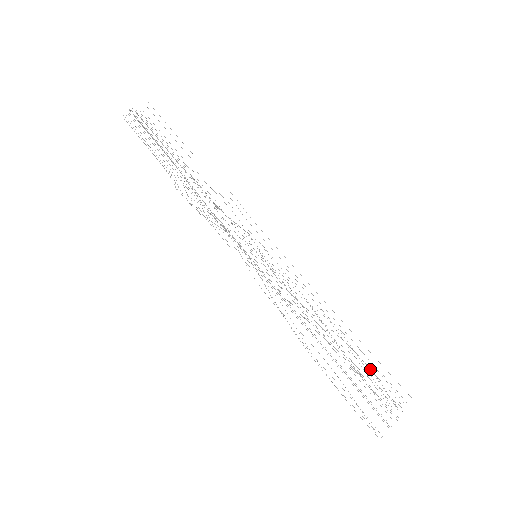
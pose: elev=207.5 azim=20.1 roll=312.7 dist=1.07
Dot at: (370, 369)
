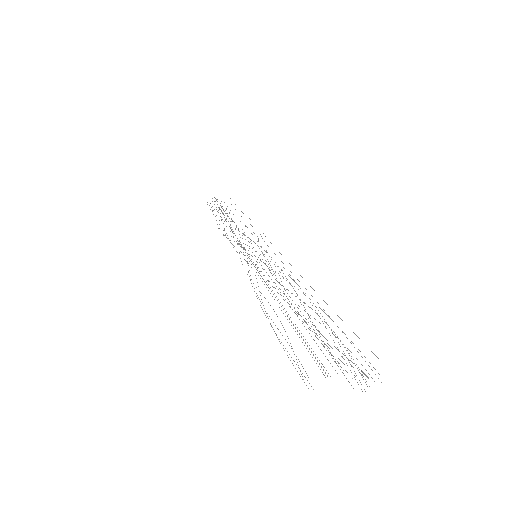
Dot at: (340, 340)
